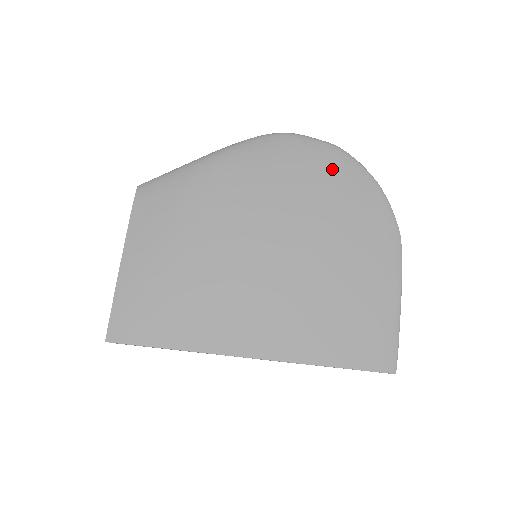
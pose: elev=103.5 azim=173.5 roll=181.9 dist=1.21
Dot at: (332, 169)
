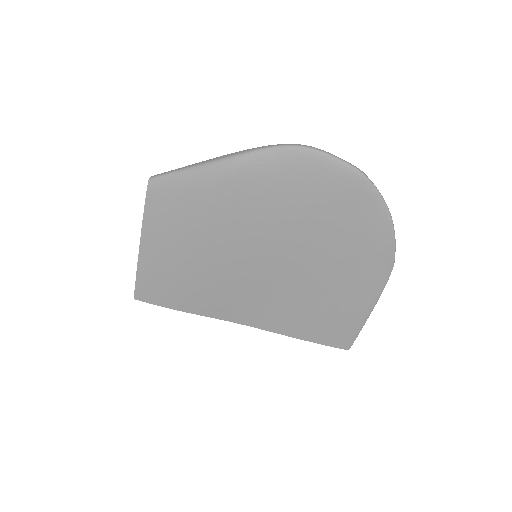
Dot at: (346, 199)
